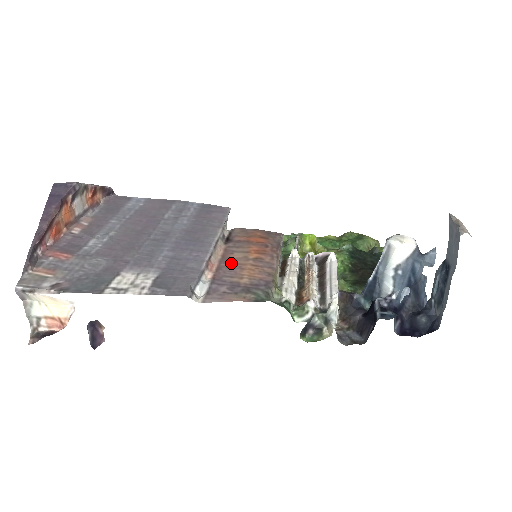
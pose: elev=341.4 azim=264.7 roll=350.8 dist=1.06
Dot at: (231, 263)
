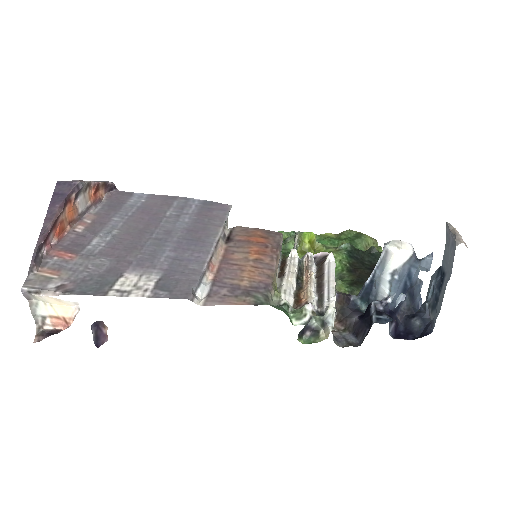
Dot at: (232, 264)
